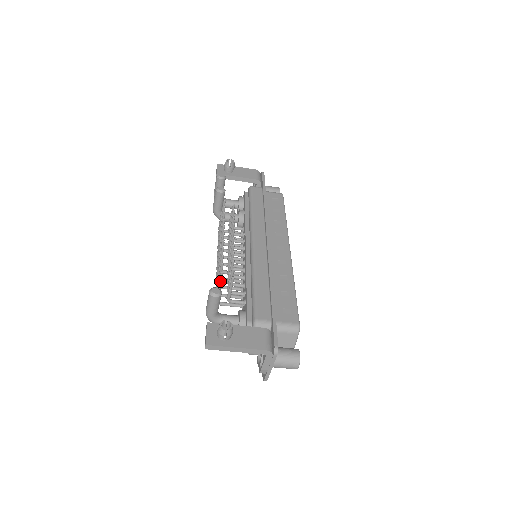
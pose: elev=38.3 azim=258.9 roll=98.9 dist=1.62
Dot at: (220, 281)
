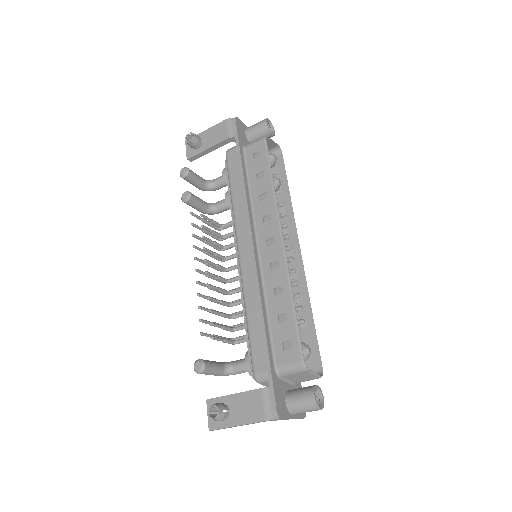
Dot at: occluded
